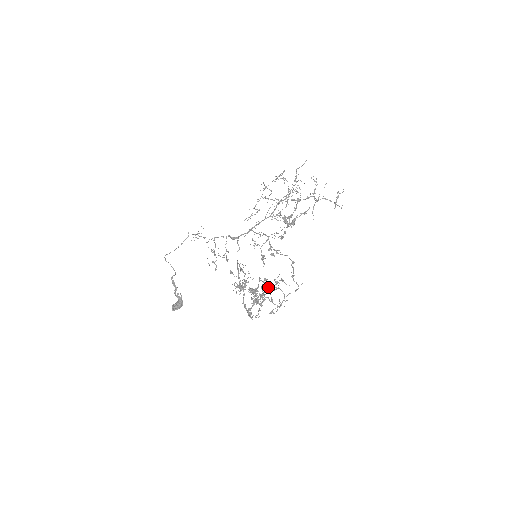
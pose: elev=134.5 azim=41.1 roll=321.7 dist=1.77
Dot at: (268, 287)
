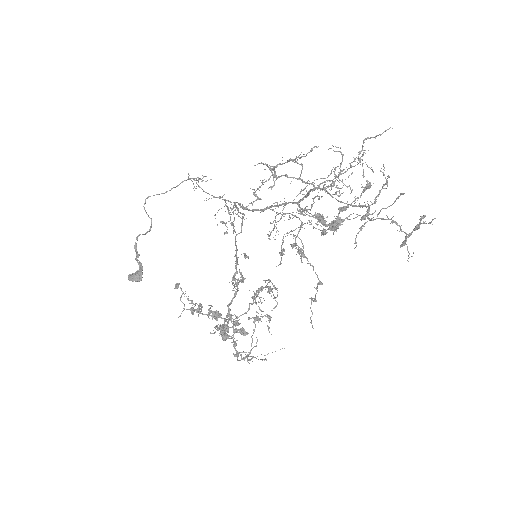
Dot at: (273, 298)
